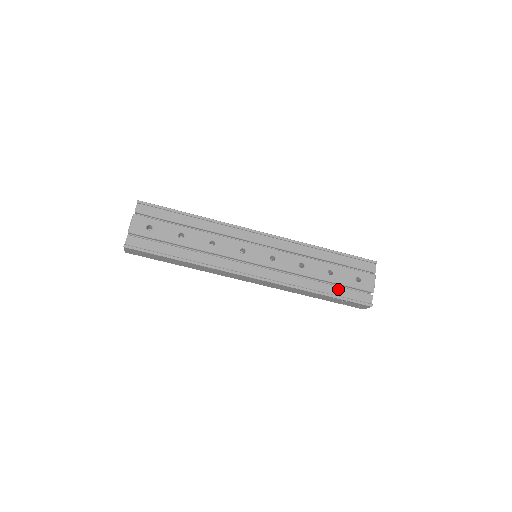
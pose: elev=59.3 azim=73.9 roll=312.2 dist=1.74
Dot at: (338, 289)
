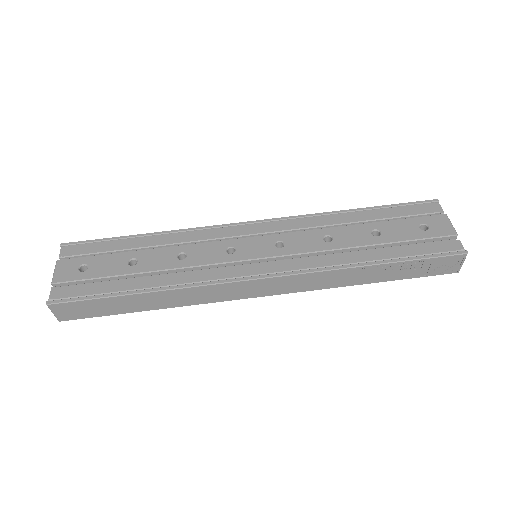
Dot at: (400, 249)
